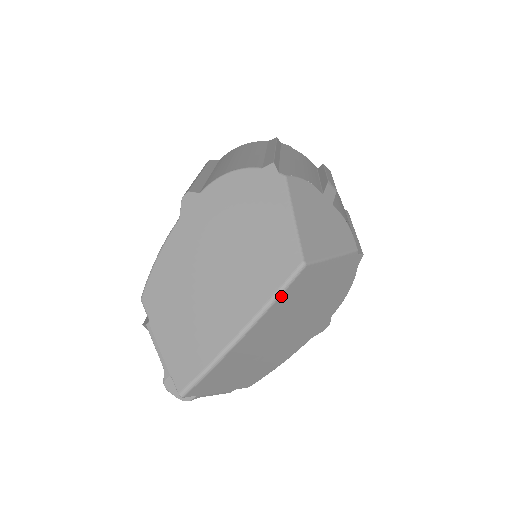
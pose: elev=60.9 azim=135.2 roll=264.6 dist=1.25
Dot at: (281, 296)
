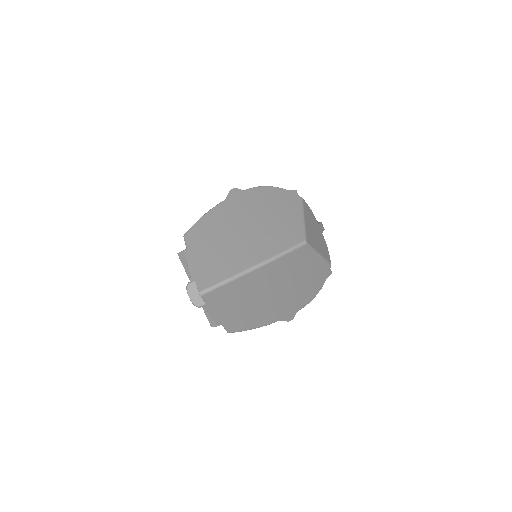
Dot at: (286, 255)
